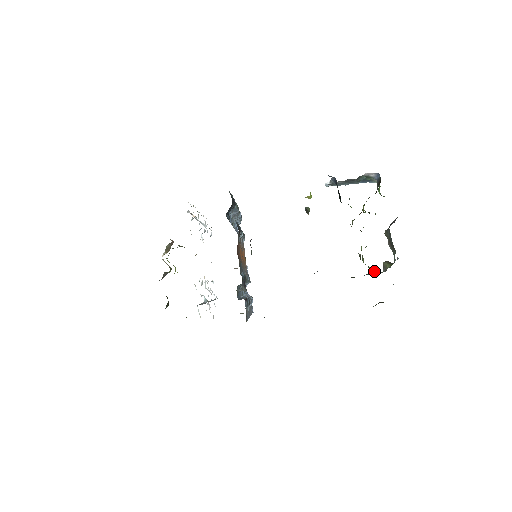
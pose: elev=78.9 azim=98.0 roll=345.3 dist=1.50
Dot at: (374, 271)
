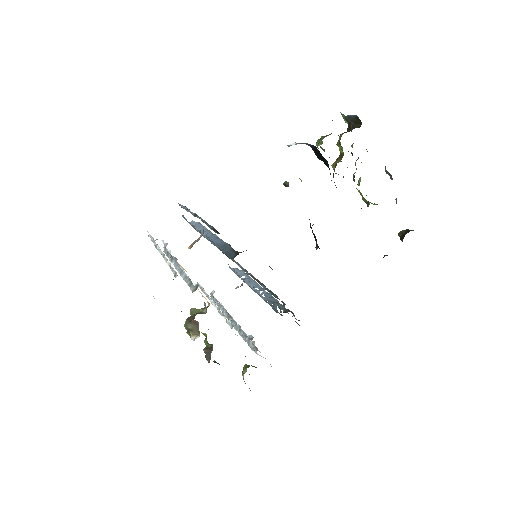
Dot at: occluded
